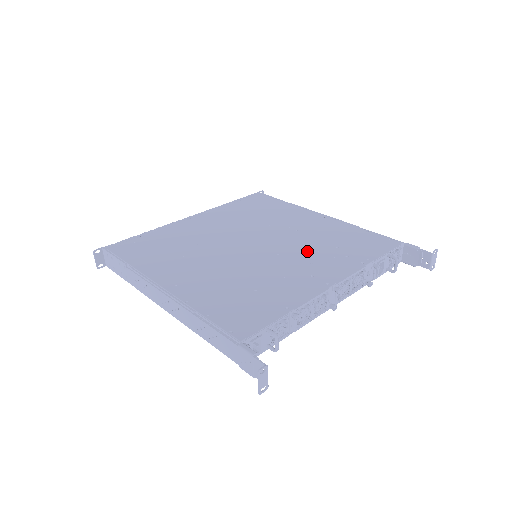
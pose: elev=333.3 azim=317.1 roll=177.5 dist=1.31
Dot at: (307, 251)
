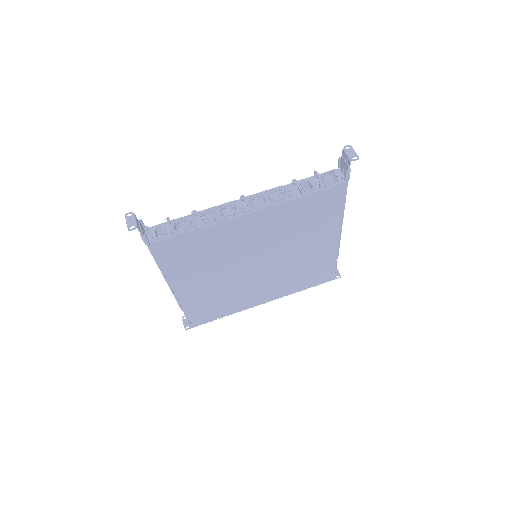
Dot at: occluded
